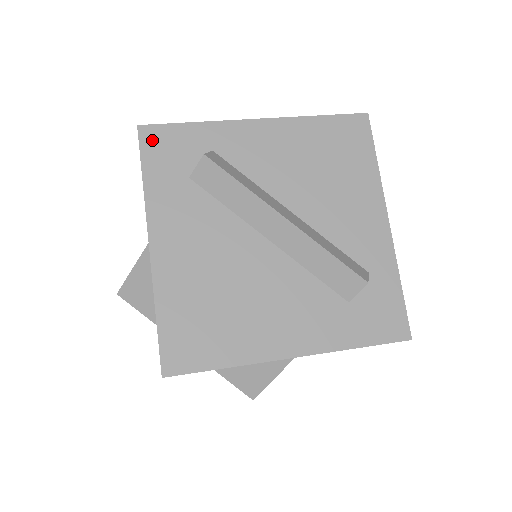
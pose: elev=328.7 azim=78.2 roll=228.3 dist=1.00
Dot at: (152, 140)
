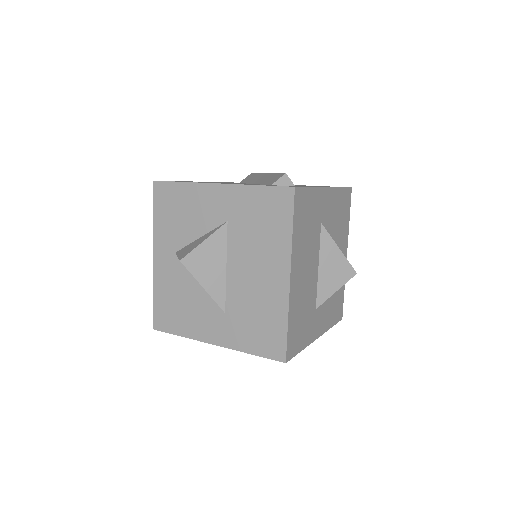
Dot at: occluded
